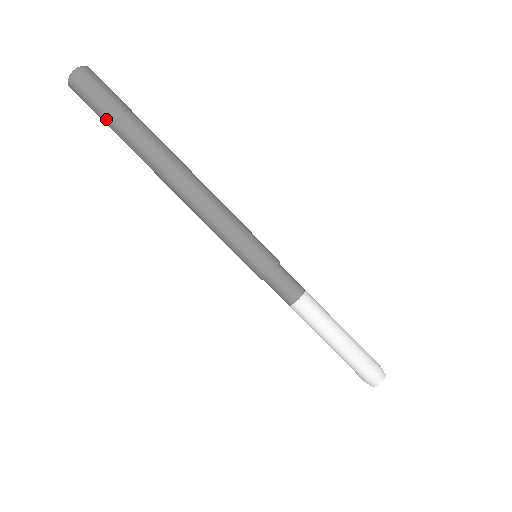
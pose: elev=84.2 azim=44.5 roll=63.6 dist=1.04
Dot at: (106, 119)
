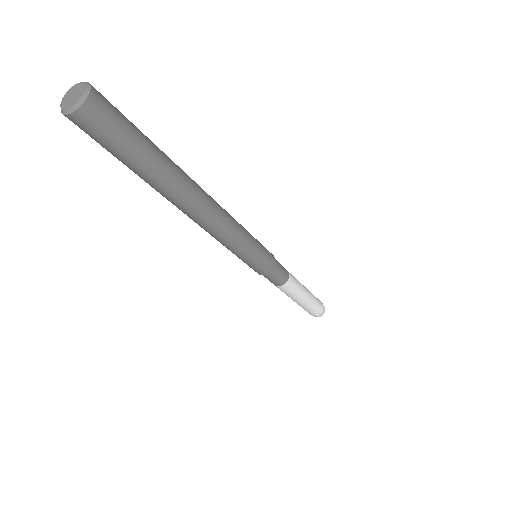
Dot at: (129, 157)
